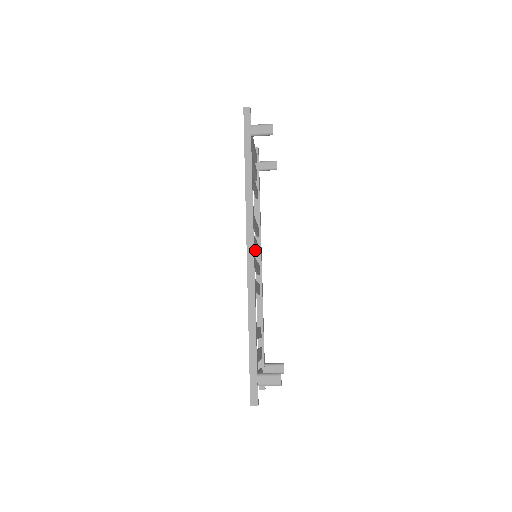
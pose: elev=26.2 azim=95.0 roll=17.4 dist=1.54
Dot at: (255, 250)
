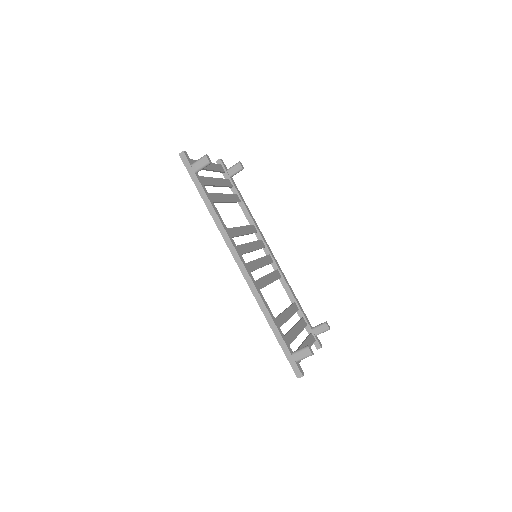
Dot at: occluded
